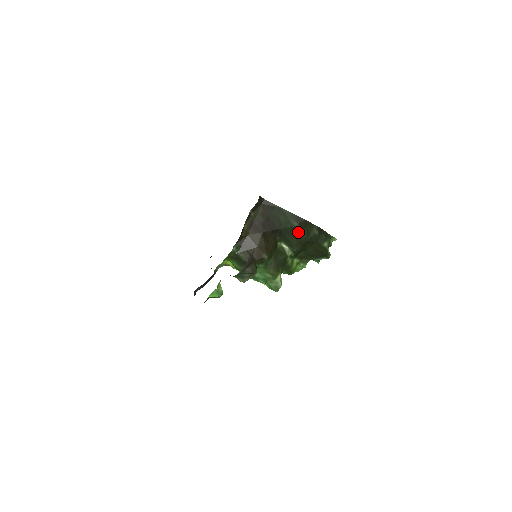
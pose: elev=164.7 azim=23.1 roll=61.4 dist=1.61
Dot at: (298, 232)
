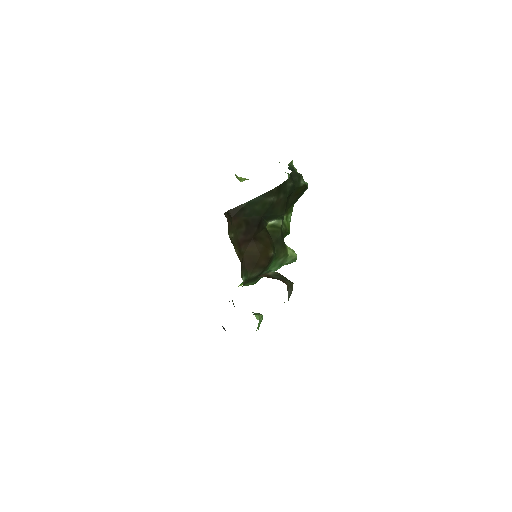
Dot at: (277, 201)
